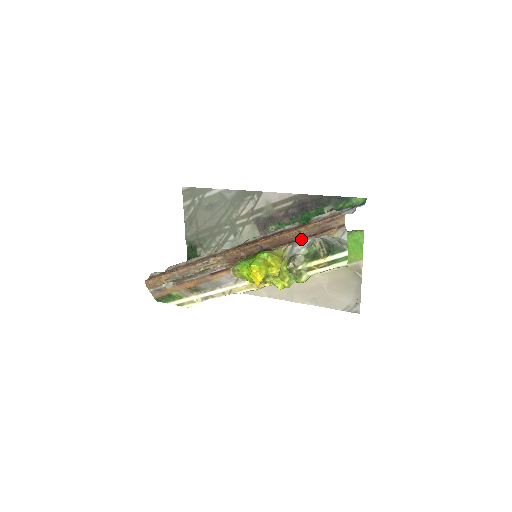
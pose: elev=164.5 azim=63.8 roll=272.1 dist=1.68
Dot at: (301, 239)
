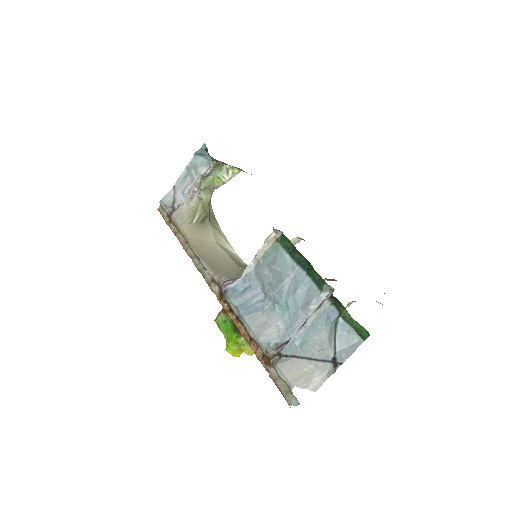
Dot at: occluded
